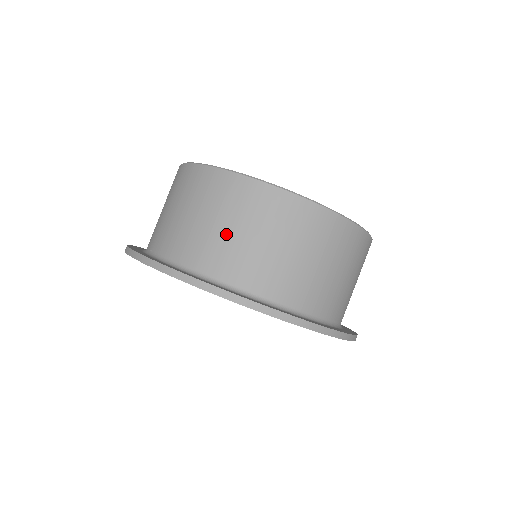
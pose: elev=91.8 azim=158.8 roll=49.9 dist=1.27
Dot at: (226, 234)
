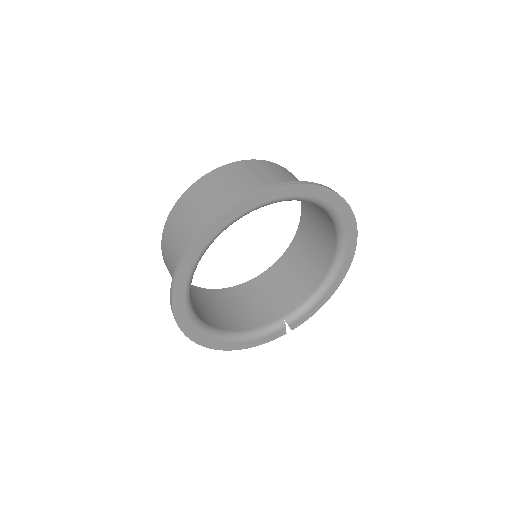
Dot at: (272, 179)
